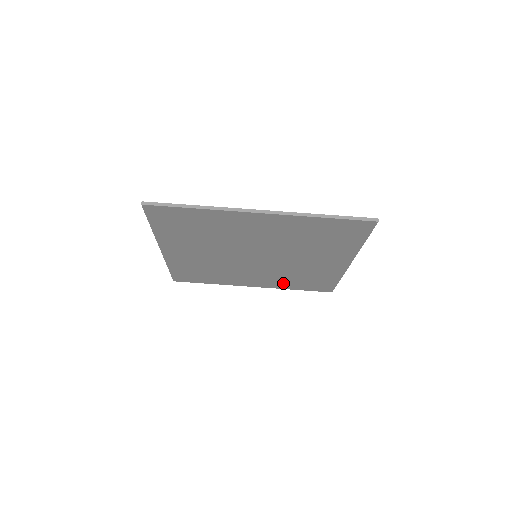
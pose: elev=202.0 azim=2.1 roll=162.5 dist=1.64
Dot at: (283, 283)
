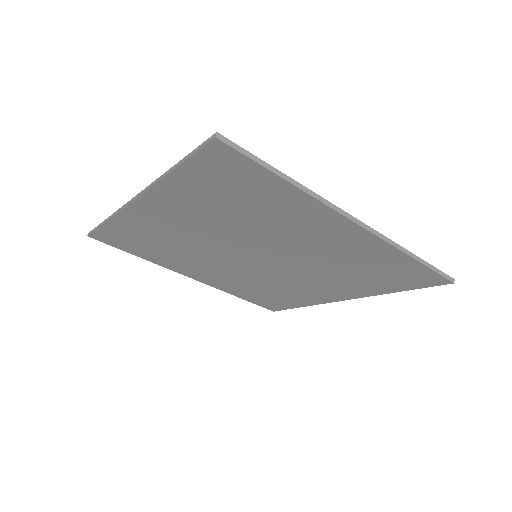
Dot at: (236, 288)
